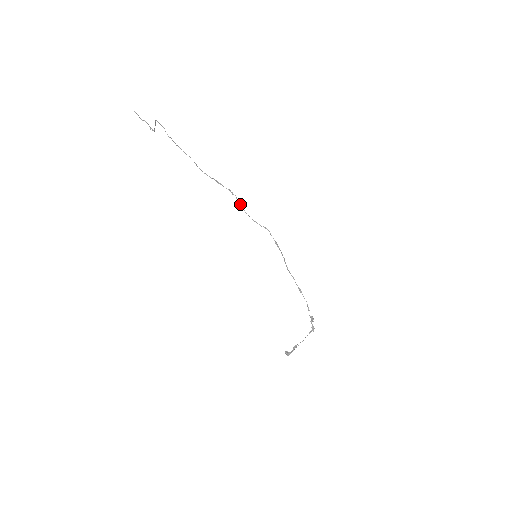
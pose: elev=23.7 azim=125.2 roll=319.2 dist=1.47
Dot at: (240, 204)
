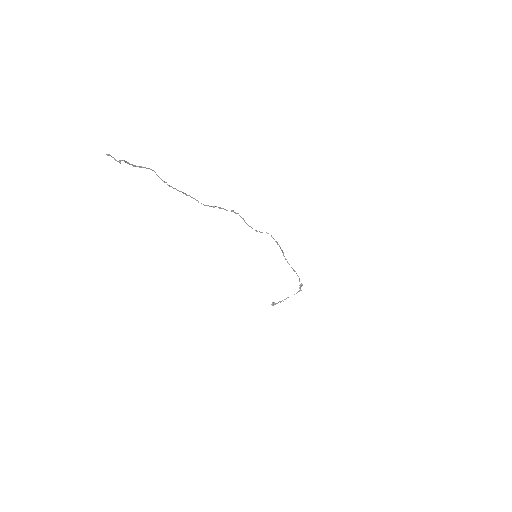
Dot at: occluded
